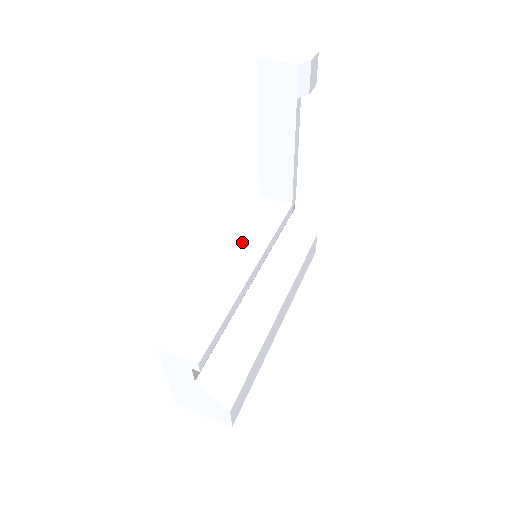
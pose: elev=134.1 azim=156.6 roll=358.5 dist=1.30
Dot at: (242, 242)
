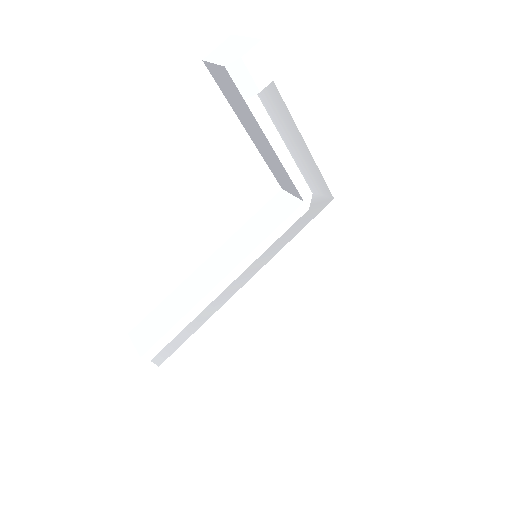
Dot at: (235, 243)
